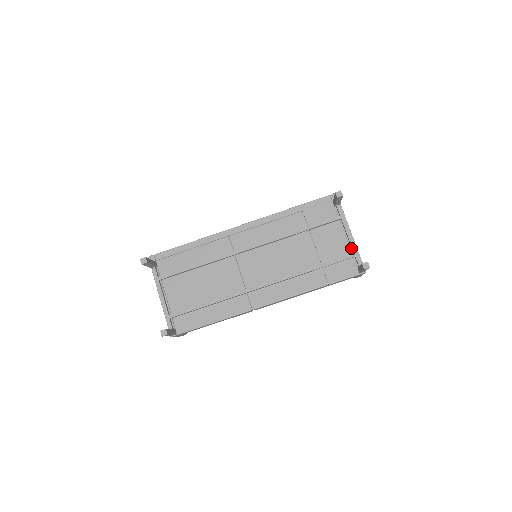
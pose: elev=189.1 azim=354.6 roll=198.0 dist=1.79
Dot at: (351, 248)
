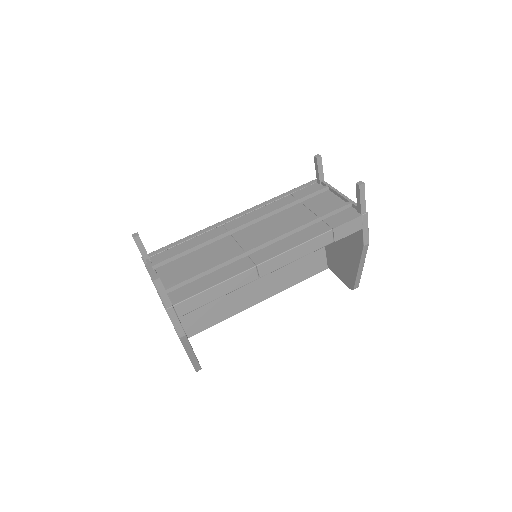
Dot at: (346, 202)
